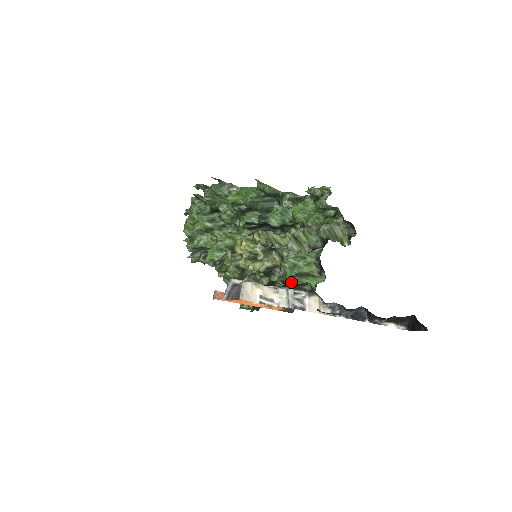
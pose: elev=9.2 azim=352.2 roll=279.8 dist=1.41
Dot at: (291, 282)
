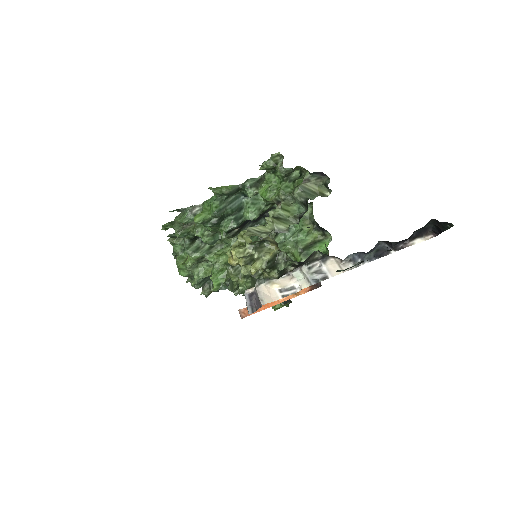
Dot at: (302, 259)
